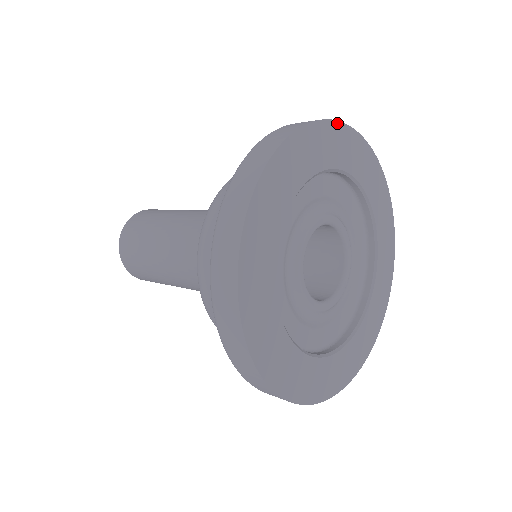
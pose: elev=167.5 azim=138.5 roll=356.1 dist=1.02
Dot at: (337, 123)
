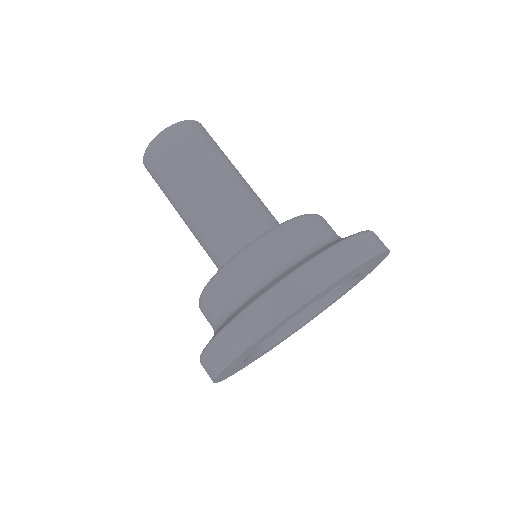
Dot at: (352, 271)
